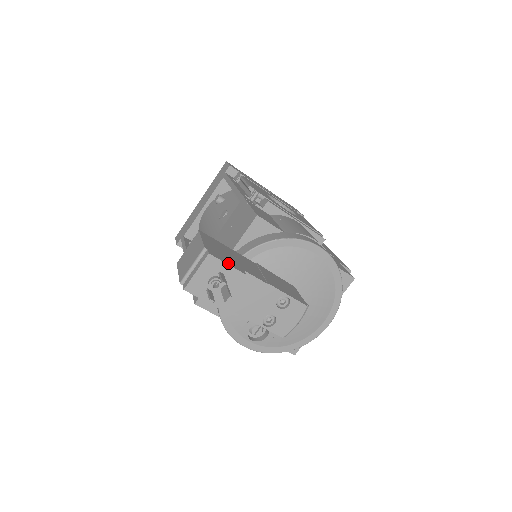
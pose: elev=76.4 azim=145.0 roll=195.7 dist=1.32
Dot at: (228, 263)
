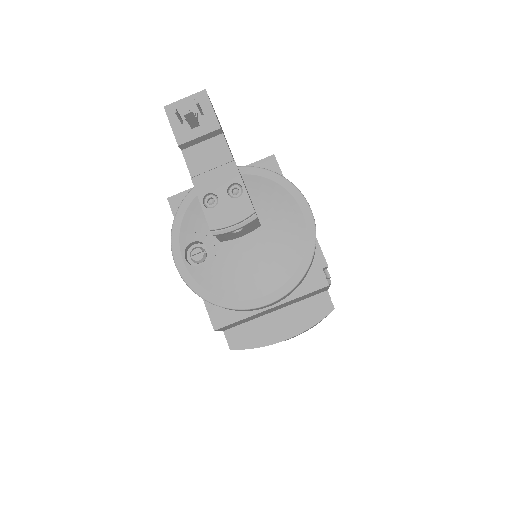
Dot at: (214, 111)
